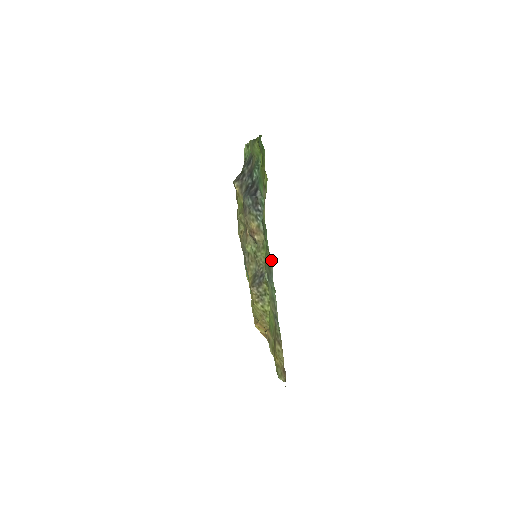
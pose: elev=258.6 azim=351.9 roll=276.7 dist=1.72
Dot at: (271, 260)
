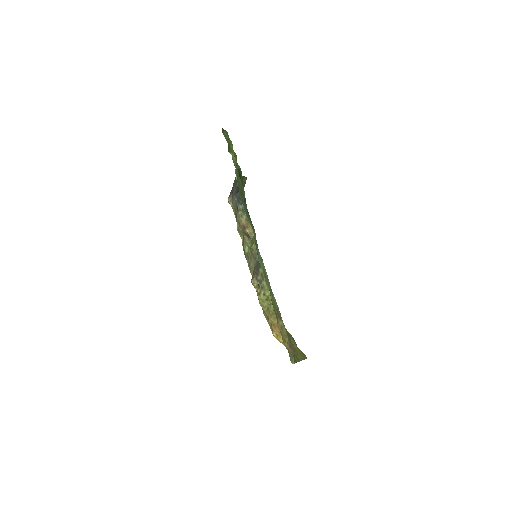
Dot at: (254, 233)
